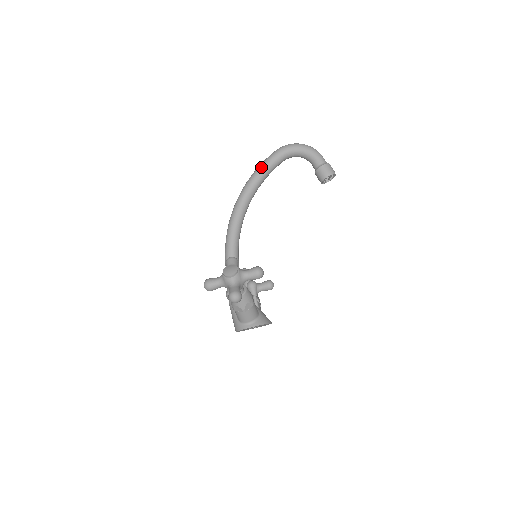
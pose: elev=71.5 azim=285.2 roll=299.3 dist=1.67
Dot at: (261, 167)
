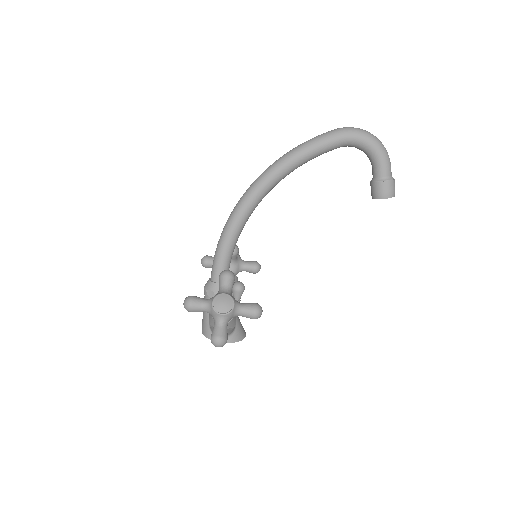
Dot at: (308, 148)
